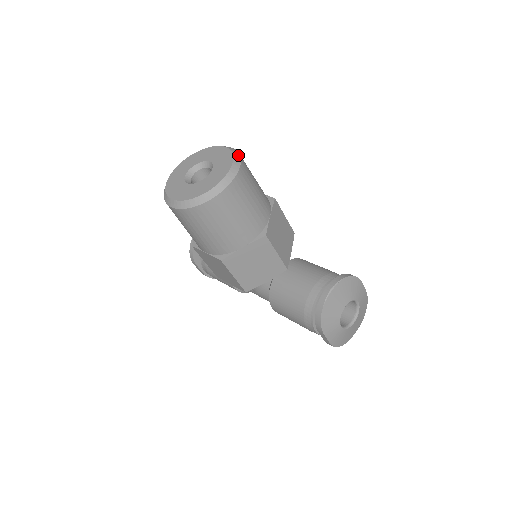
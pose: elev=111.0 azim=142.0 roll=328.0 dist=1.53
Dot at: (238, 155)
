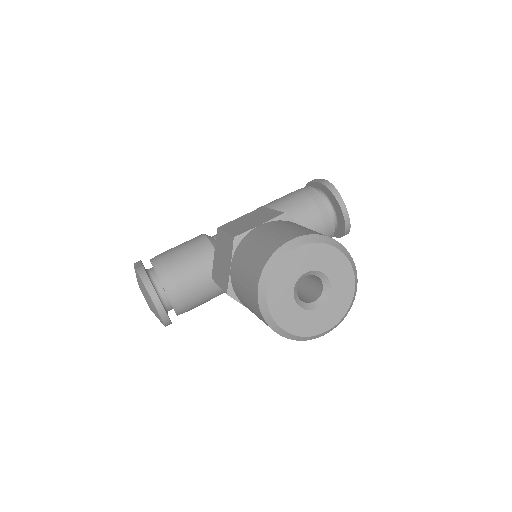
Dot at: (323, 237)
